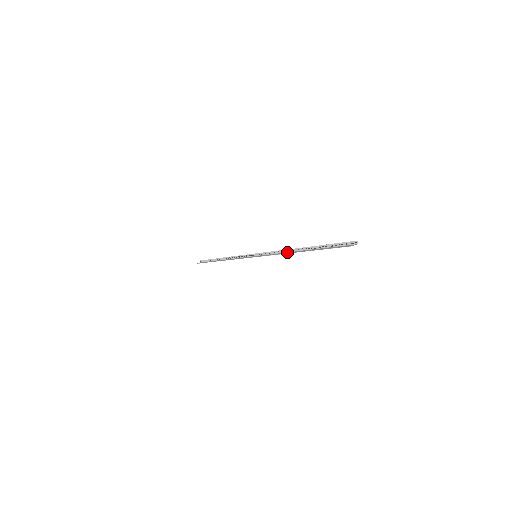
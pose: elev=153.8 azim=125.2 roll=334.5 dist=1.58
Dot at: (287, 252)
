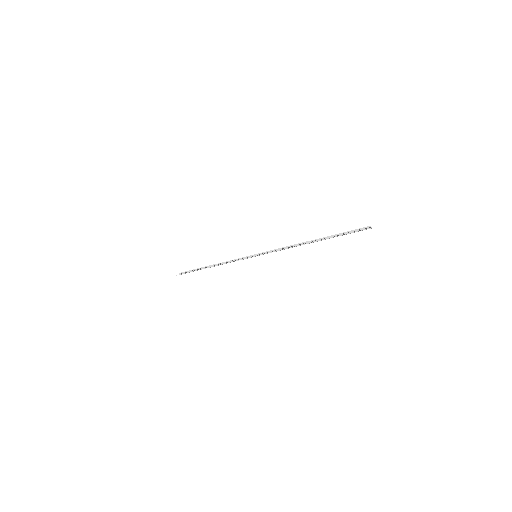
Dot at: occluded
